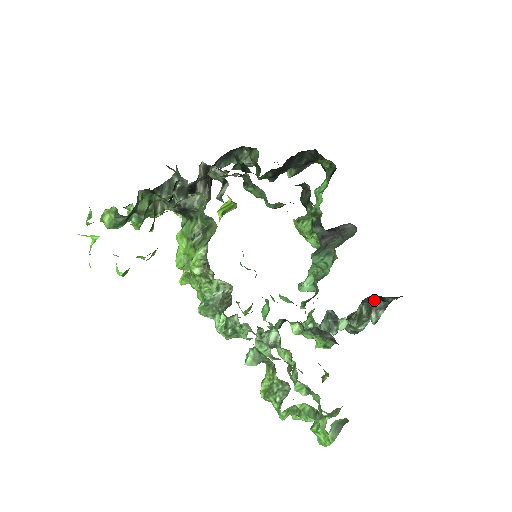
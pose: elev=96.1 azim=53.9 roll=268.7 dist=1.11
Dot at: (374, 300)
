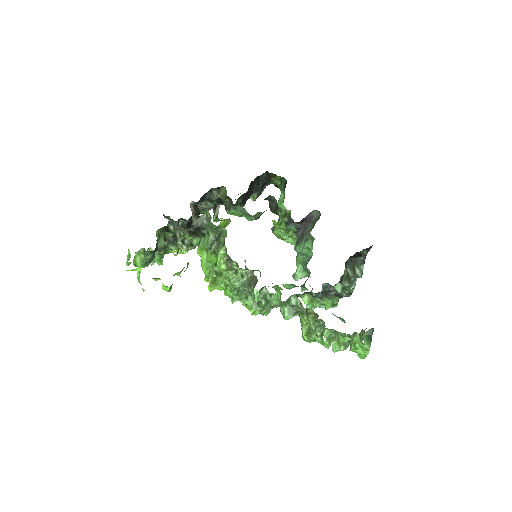
Dot at: (353, 260)
